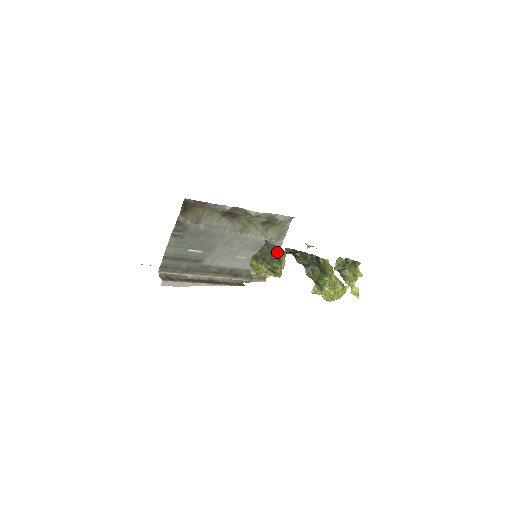
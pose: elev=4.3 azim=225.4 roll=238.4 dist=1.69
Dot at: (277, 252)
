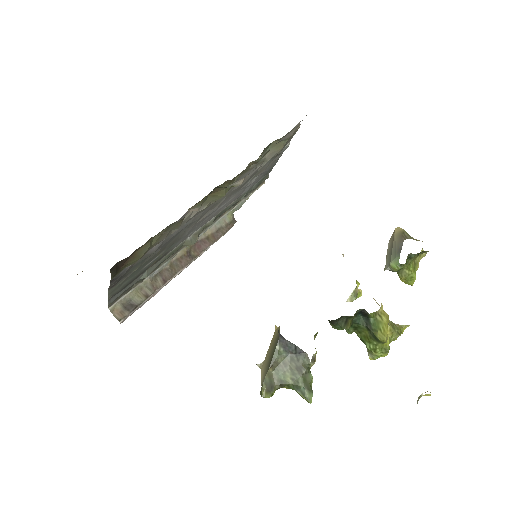
Dot at: (303, 364)
